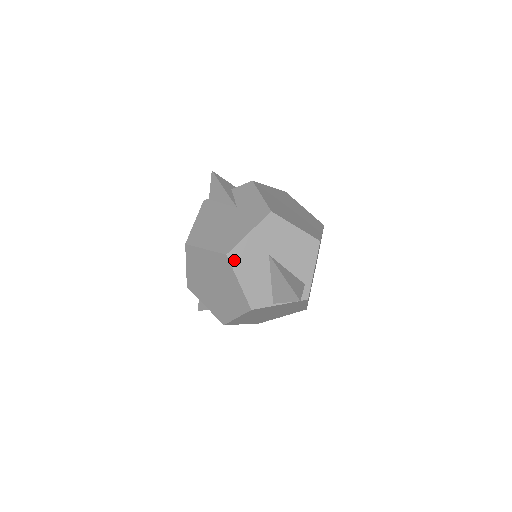
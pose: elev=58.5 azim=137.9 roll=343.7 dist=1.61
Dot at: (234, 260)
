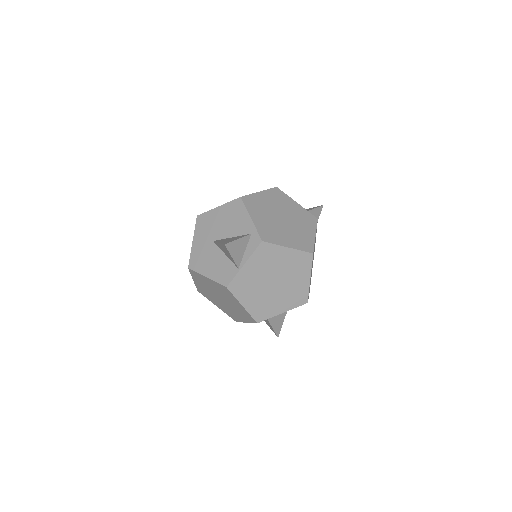
Dot at: (194, 266)
